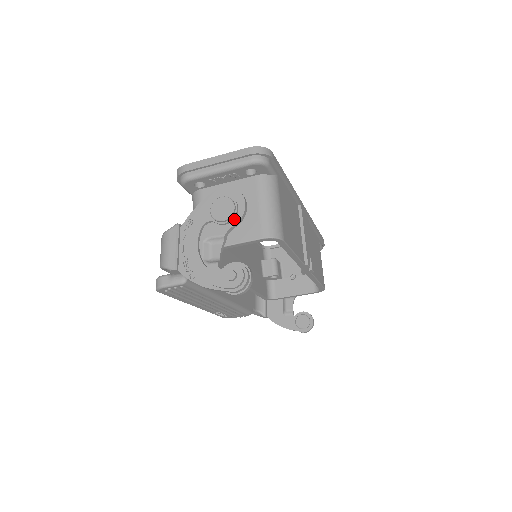
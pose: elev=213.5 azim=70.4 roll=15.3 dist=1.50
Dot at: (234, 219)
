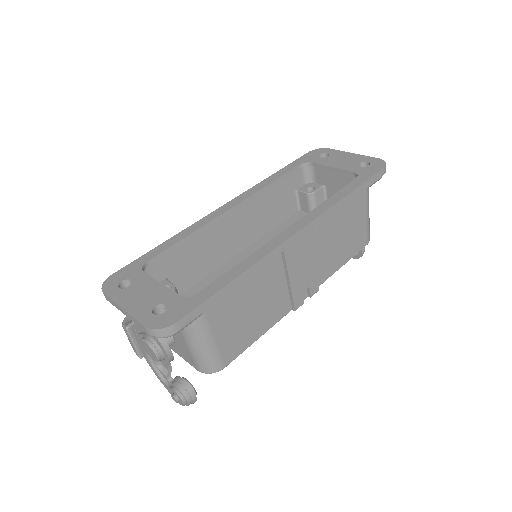
Dot at: (164, 359)
